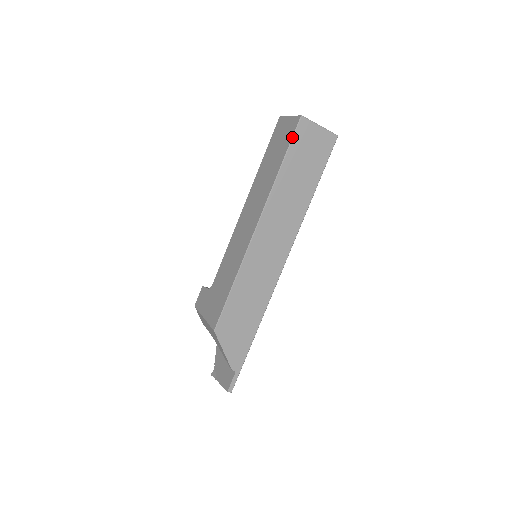
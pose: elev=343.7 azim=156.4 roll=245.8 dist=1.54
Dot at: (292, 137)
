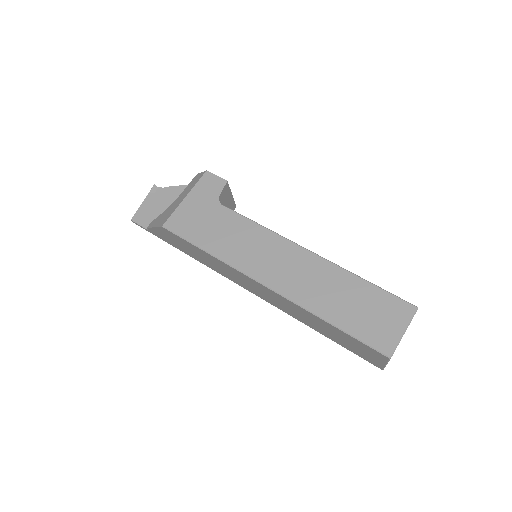
Dot at: (364, 342)
